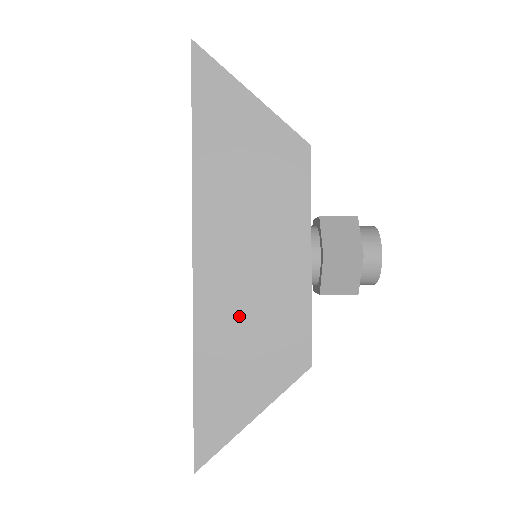
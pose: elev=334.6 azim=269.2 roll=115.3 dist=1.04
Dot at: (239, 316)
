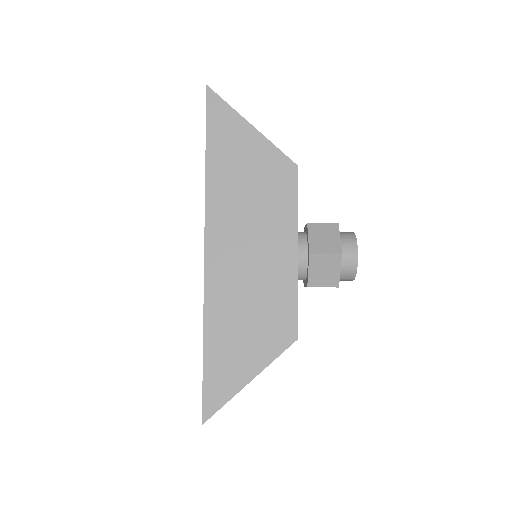
Dot at: (240, 298)
